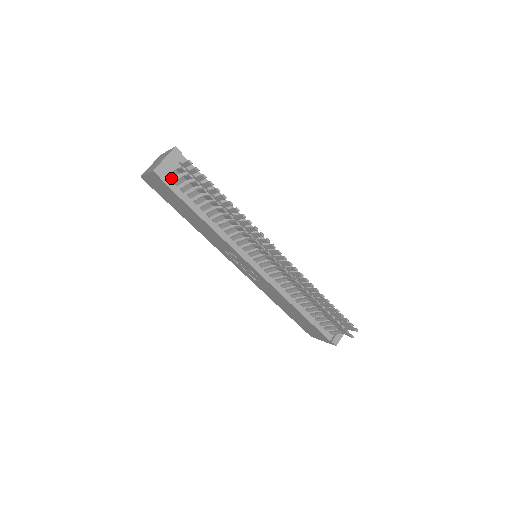
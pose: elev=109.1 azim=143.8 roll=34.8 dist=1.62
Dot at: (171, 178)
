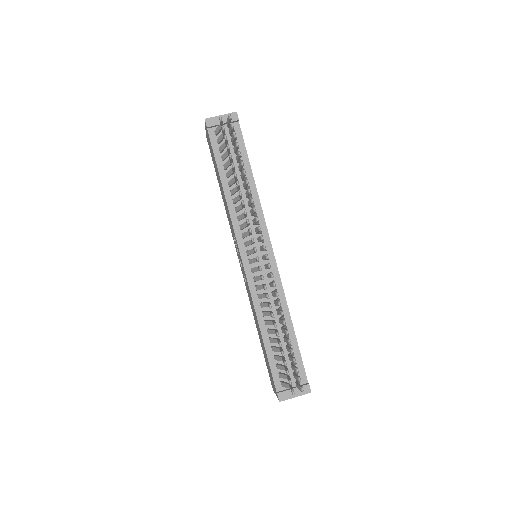
Dot at: (216, 133)
